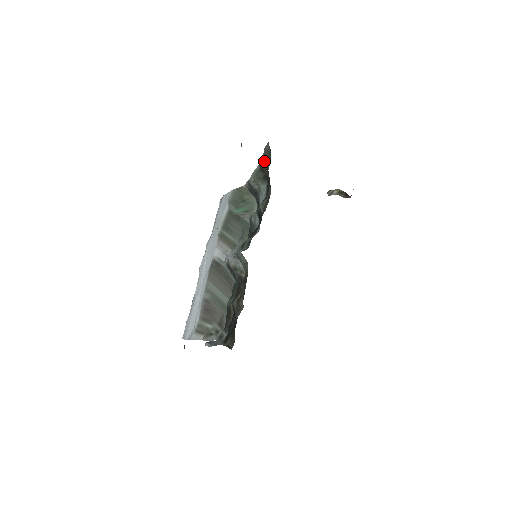
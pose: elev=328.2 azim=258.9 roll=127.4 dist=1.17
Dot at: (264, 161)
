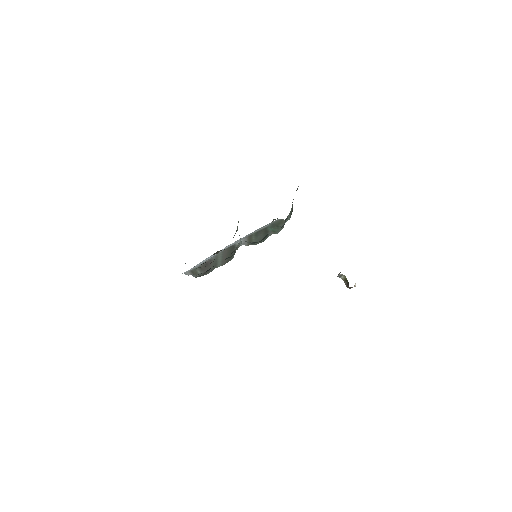
Dot at: occluded
